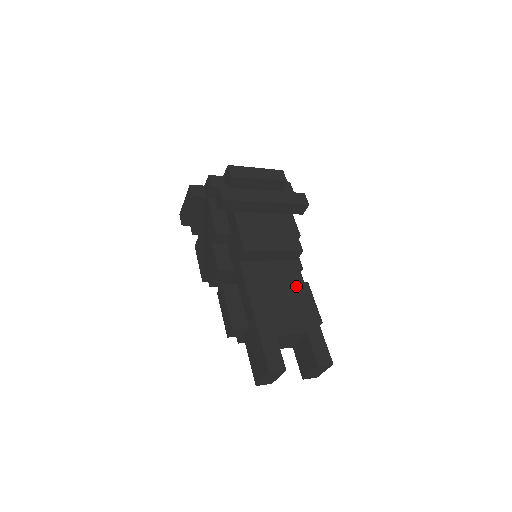
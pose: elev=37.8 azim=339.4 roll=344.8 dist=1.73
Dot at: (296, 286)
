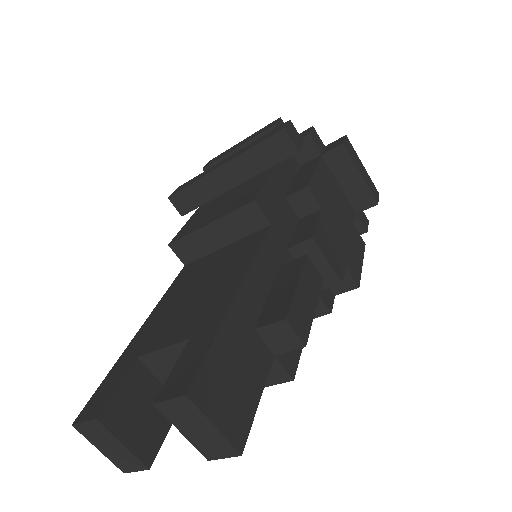
Dot at: (237, 264)
